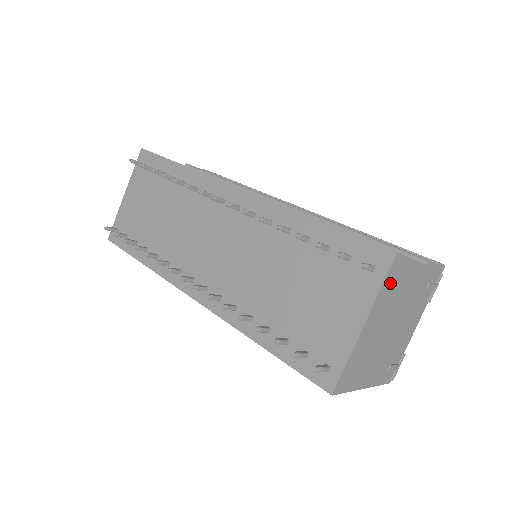
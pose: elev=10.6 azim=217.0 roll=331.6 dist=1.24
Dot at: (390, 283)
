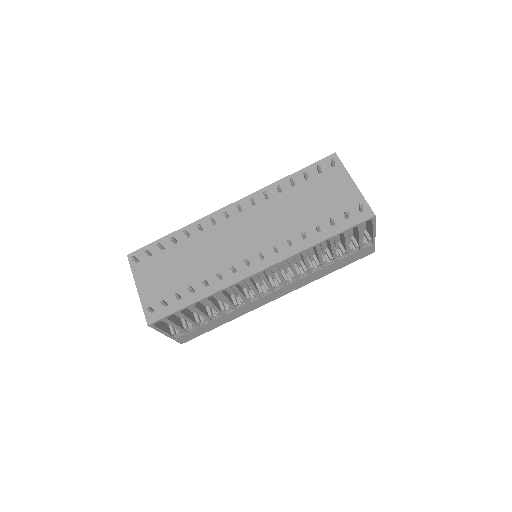
Dot at: occluded
